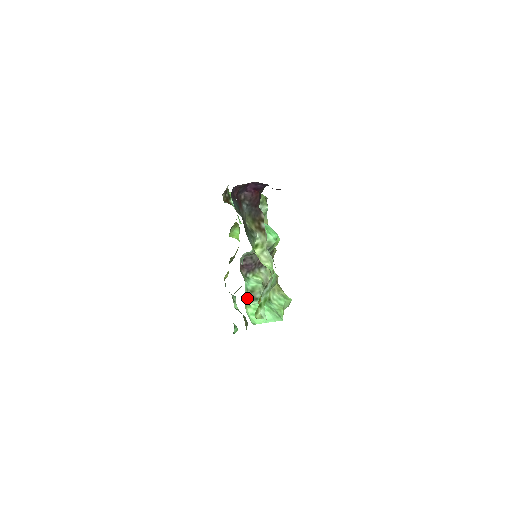
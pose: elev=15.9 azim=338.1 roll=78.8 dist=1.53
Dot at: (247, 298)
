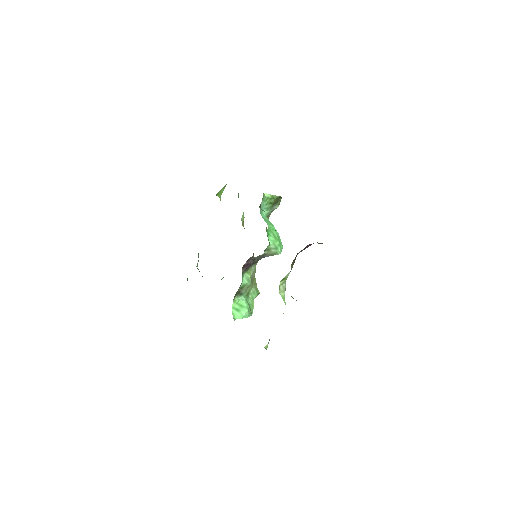
Dot at: (236, 294)
